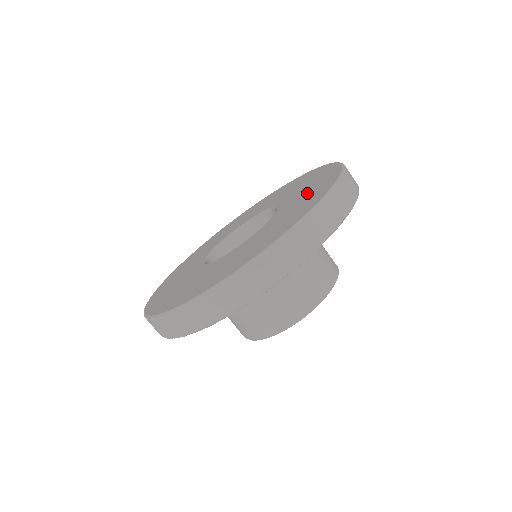
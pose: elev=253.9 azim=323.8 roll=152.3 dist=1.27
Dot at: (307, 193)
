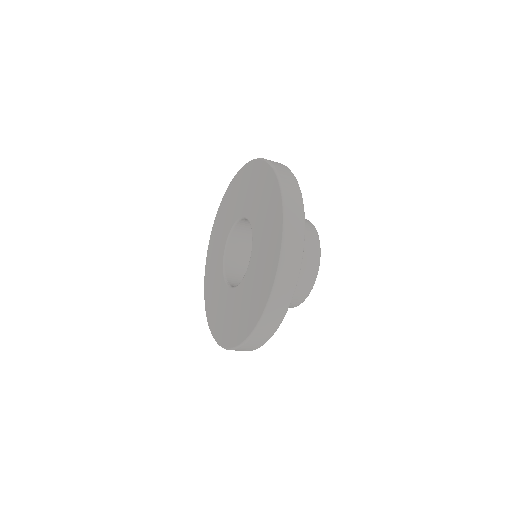
Dot at: (254, 292)
